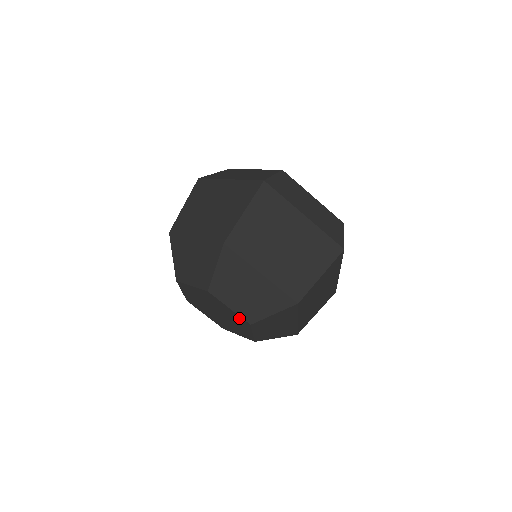
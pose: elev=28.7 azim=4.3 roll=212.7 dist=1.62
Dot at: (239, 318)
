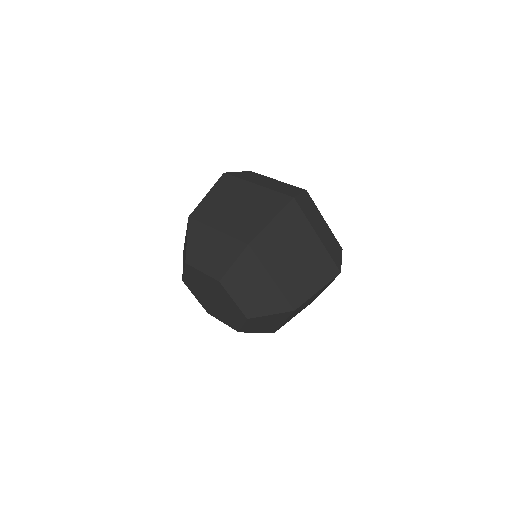
Dot at: (238, 311)
